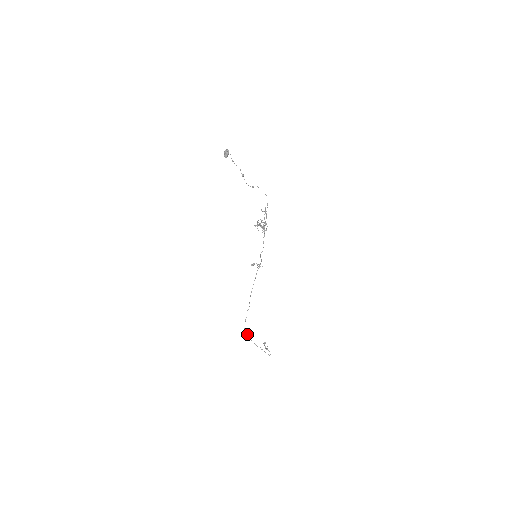
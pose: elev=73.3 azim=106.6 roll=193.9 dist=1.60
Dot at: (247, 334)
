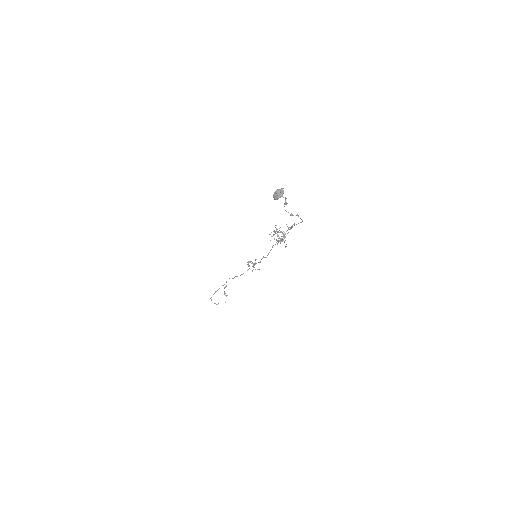
Dot at: (211, 299)
